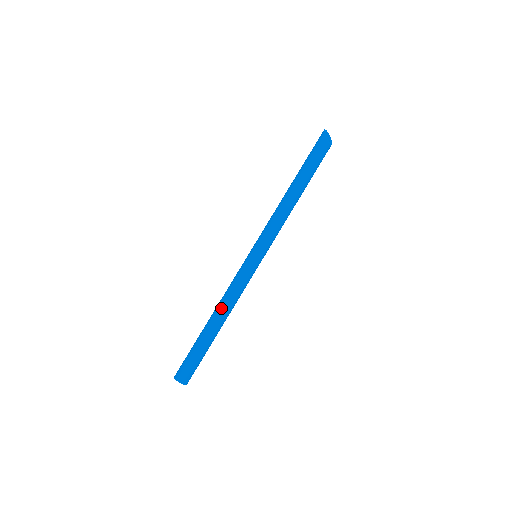
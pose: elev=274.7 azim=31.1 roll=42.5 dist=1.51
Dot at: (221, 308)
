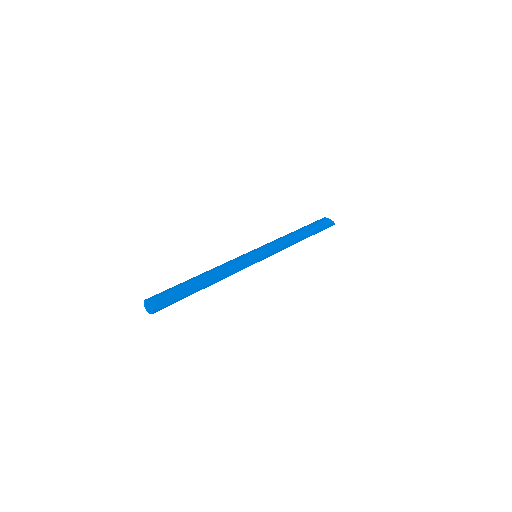
Dot at: occluded
